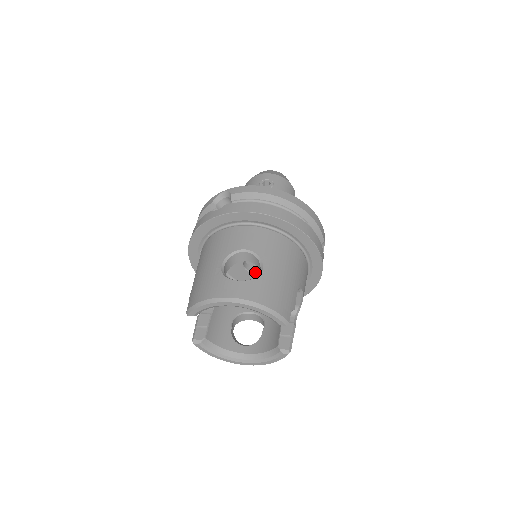
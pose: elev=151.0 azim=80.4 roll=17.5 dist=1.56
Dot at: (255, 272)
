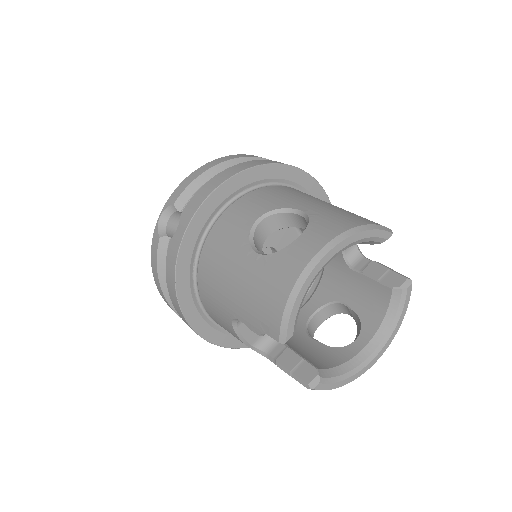
Dot at: occluded
